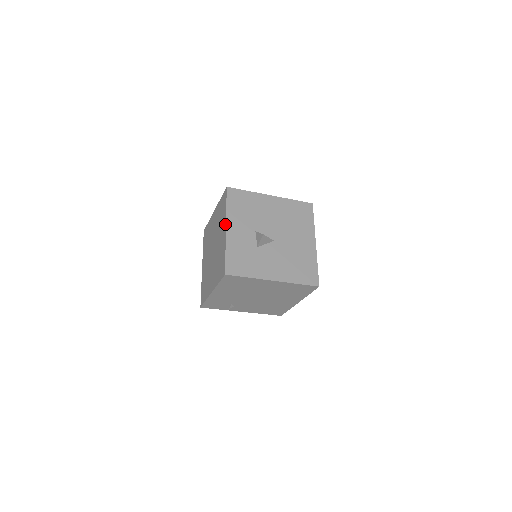
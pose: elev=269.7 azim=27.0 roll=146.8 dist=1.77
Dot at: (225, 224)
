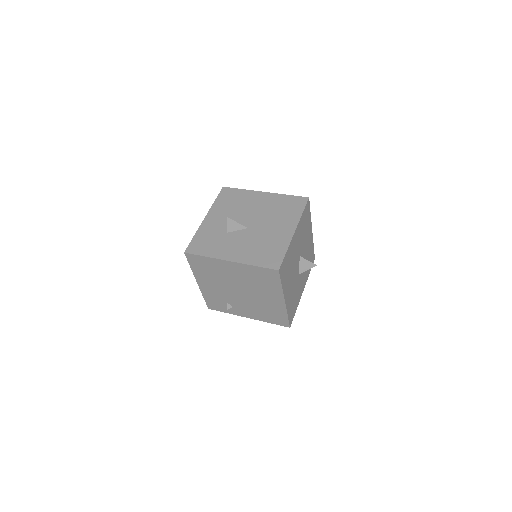
Dot at: (207, 215)
